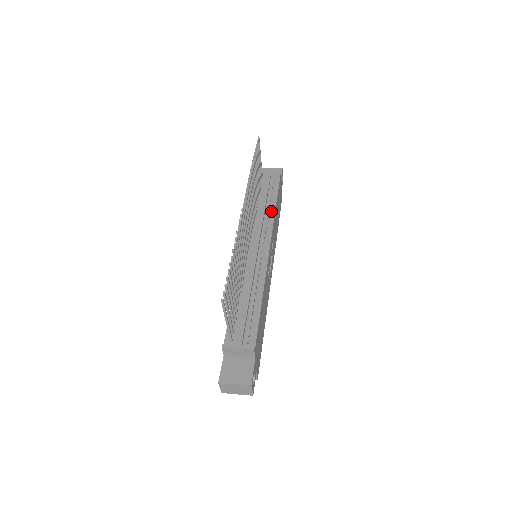
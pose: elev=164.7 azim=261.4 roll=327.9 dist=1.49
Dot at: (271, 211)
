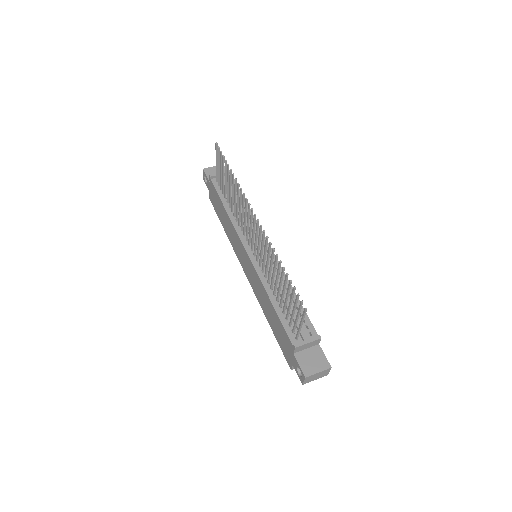
Dot at: (247, 210)
